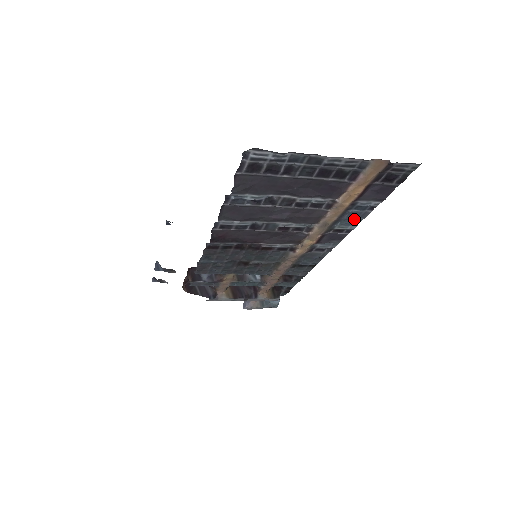
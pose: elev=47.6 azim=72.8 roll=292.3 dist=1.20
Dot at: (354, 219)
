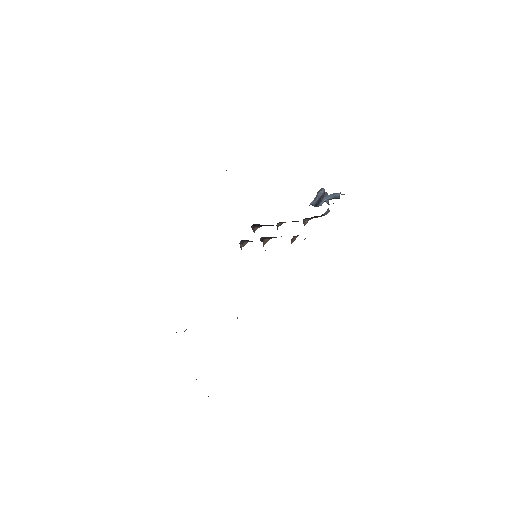
Dot at: occluded
